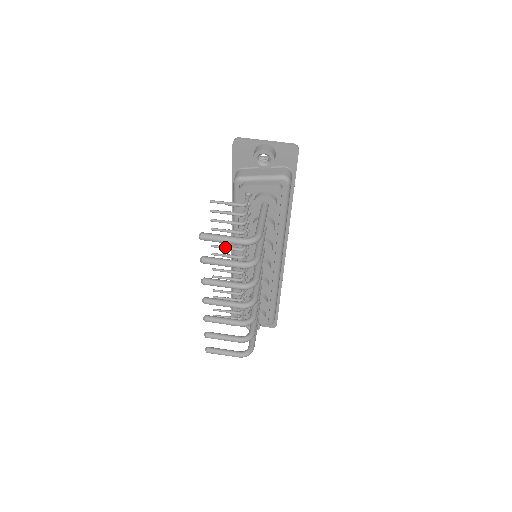
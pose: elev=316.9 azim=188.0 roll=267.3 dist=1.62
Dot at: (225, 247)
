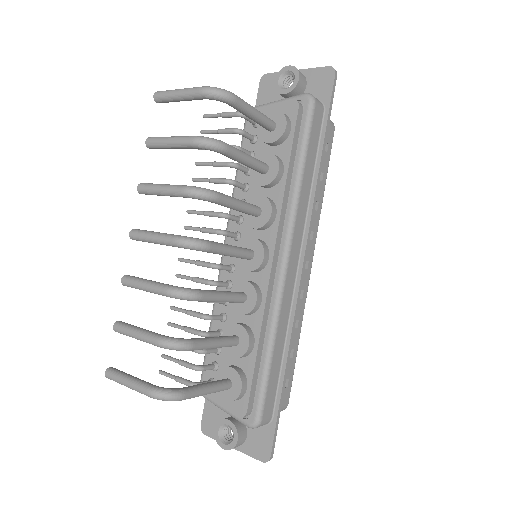
Dot at: occluded
